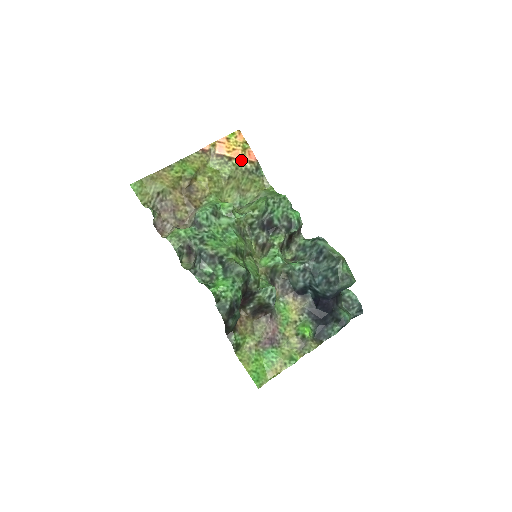
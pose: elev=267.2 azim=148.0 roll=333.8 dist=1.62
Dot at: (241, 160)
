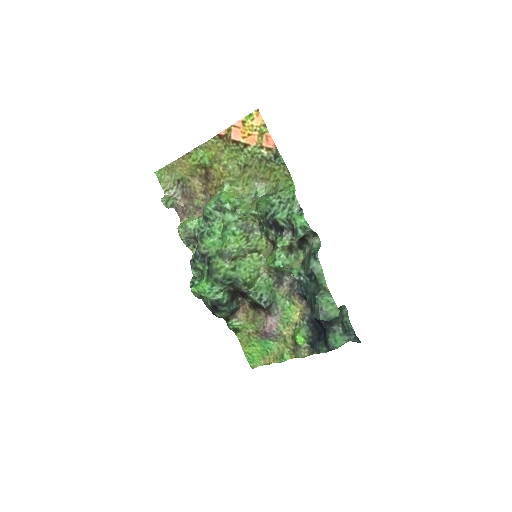
Dot at: (257, 147)
